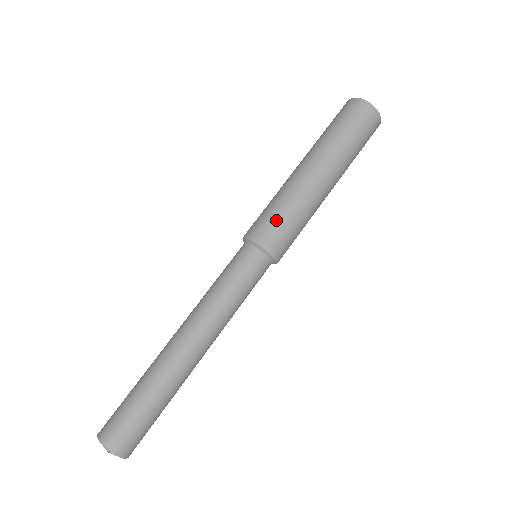
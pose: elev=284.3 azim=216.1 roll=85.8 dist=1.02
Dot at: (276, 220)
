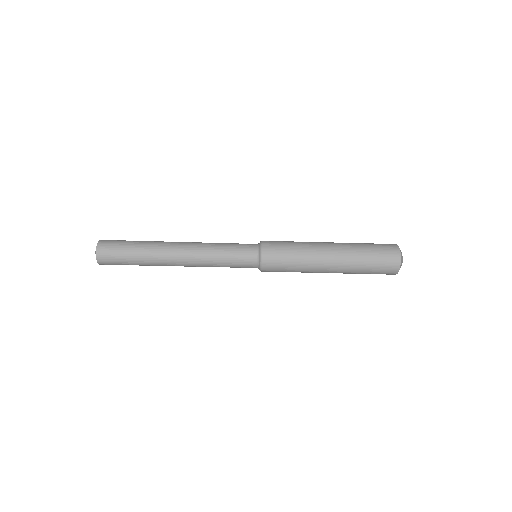
Dot at: (283, 260)
